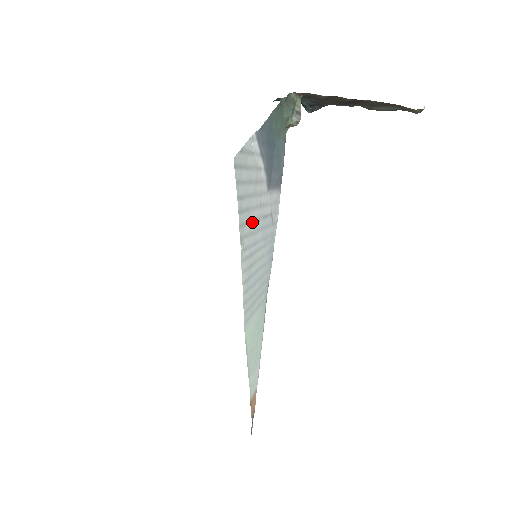
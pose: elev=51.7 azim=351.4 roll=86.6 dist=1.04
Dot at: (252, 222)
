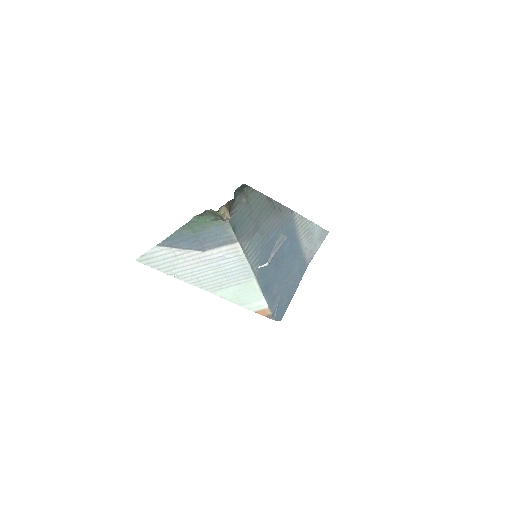
Dot at: (184, 267)
